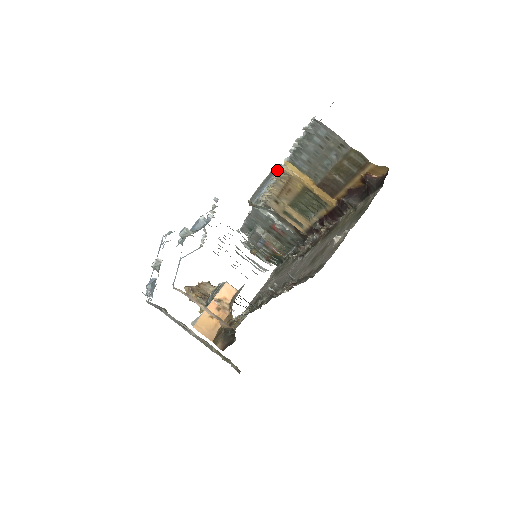
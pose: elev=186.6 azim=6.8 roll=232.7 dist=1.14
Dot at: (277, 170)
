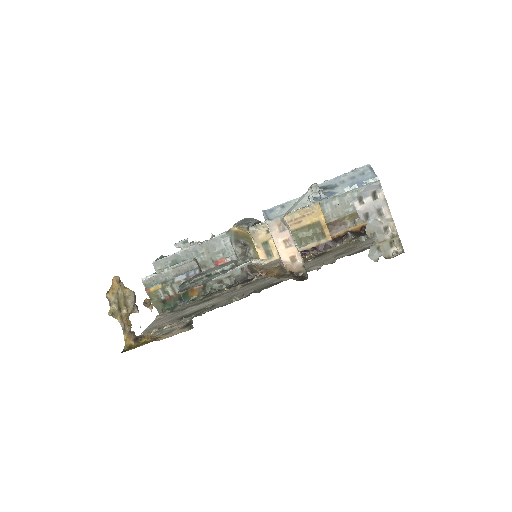
Dot at: occluded
